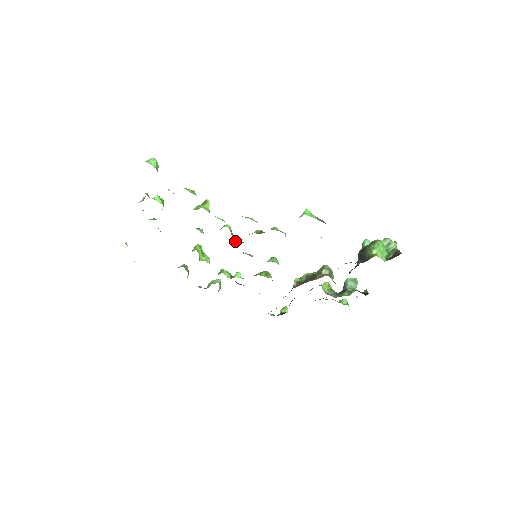
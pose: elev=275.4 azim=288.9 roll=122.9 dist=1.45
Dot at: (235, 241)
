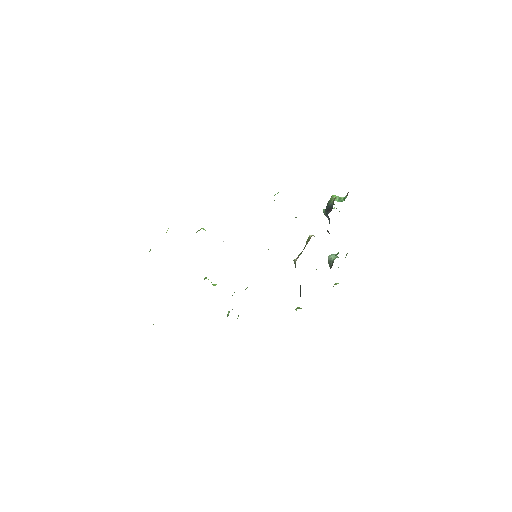
Dot at: occluded
